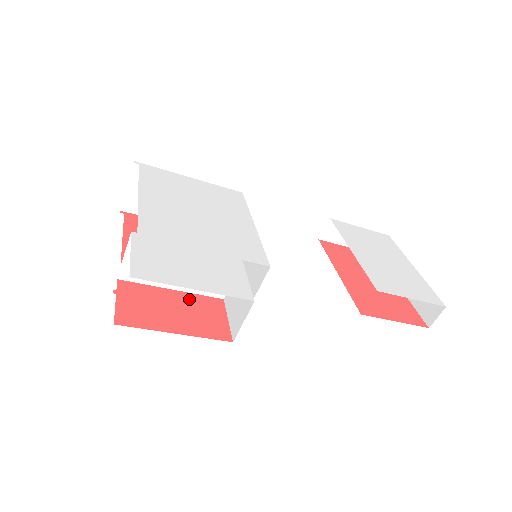
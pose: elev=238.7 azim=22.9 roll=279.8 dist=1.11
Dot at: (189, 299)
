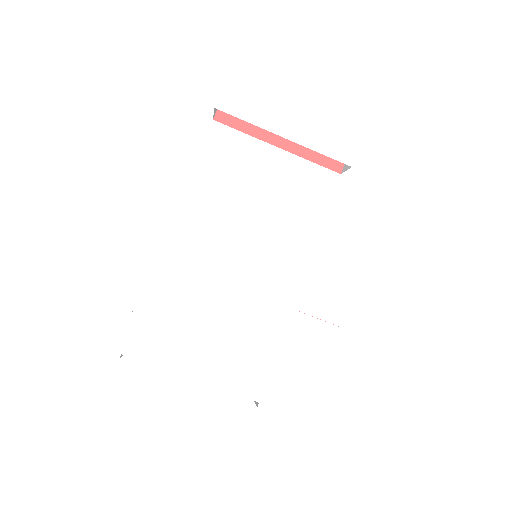
Dot at: occluded
